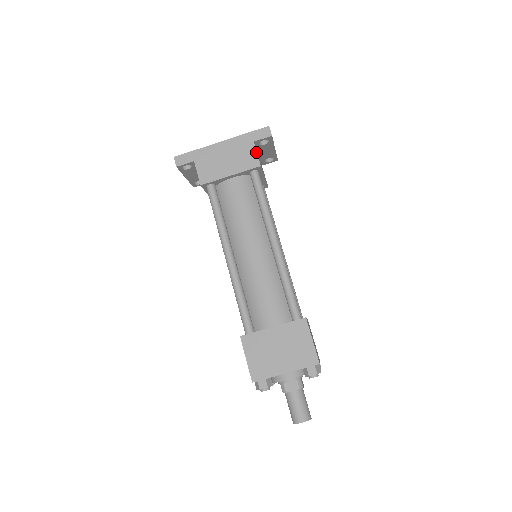
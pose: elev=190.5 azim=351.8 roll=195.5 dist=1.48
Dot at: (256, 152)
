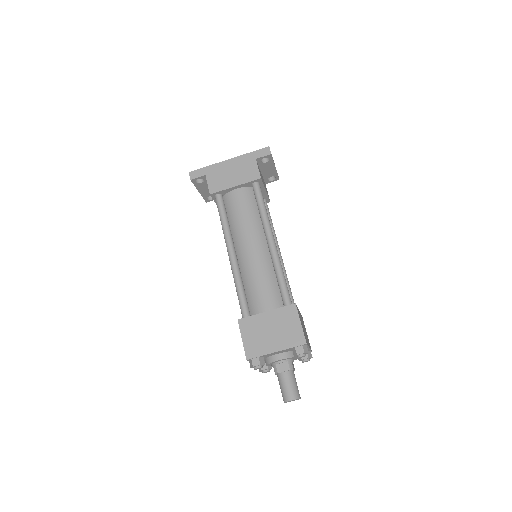
Dot at: (257, 167)
